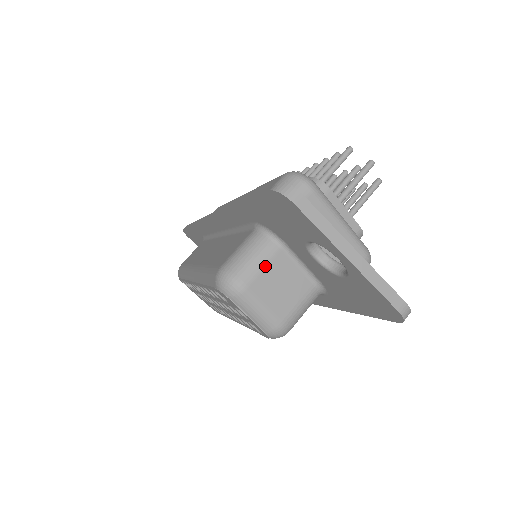
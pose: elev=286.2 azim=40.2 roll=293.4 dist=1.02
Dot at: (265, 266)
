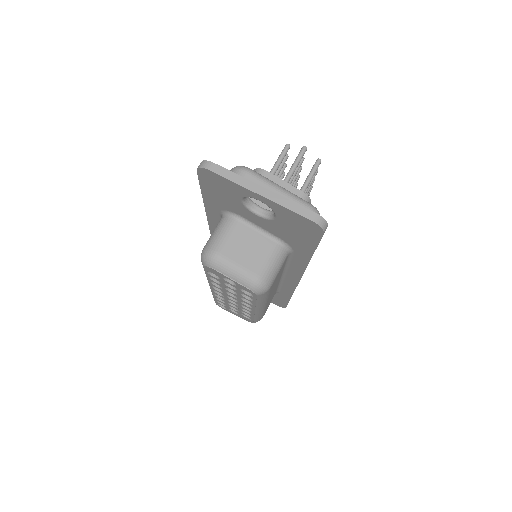
Dot at: (230, 237)
